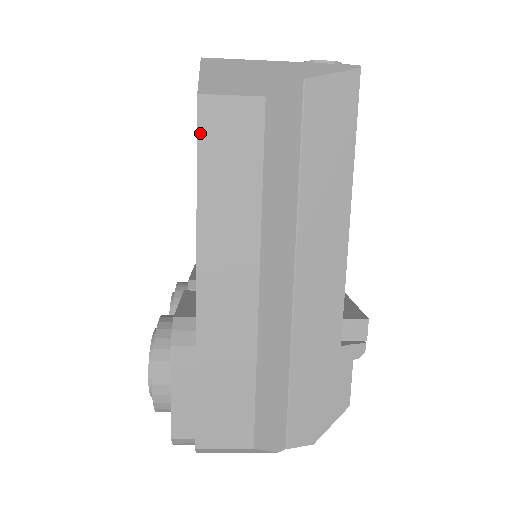
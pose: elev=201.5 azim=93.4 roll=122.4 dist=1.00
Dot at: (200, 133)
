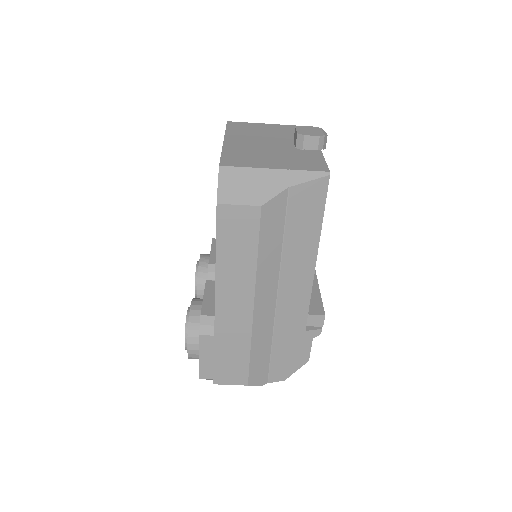
Dot at: (218, 226)
